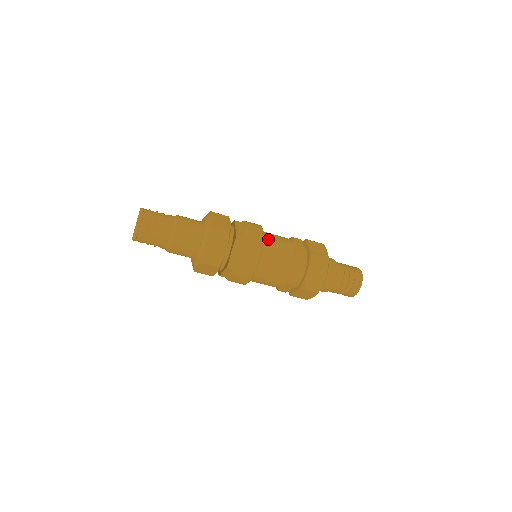
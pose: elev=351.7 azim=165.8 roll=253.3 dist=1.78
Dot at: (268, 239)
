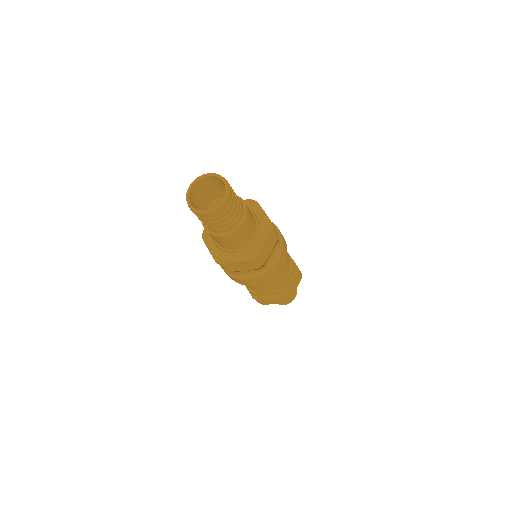
Dot at: occluded
